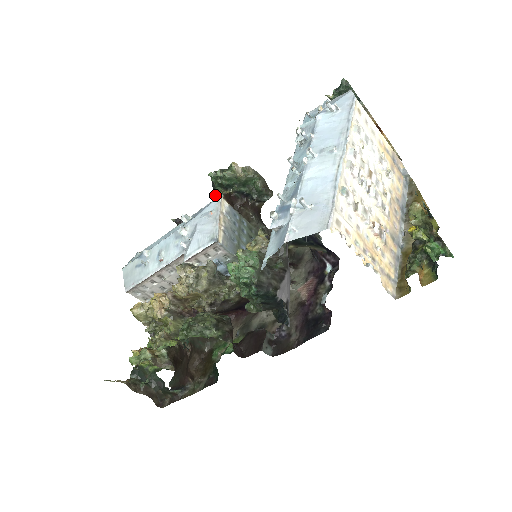
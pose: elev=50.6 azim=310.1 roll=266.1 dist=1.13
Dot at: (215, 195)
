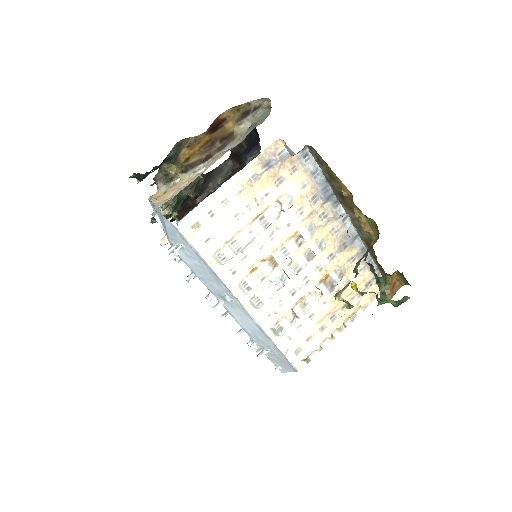
Dot at: (171, 216)
